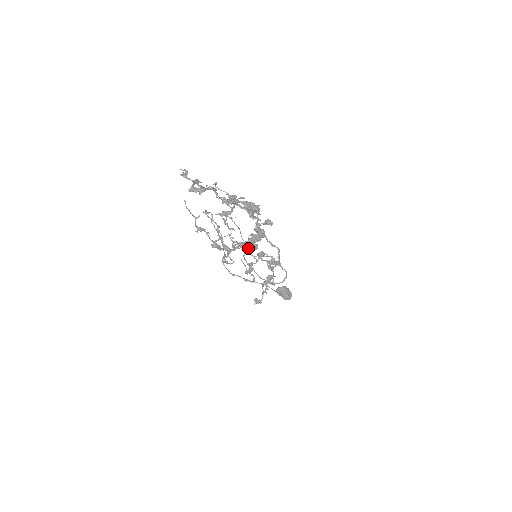
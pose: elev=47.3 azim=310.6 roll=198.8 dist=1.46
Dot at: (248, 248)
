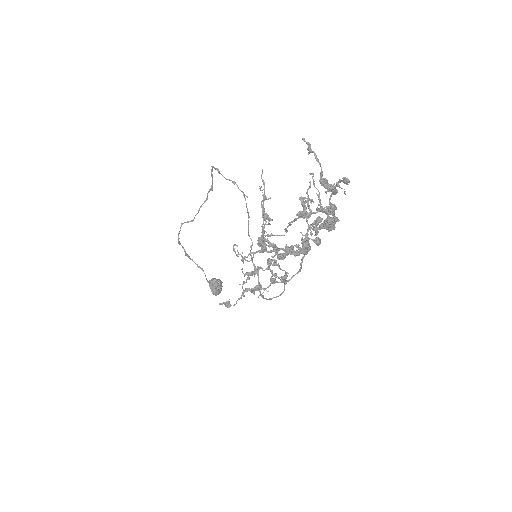
Dot at: (276, 254)
